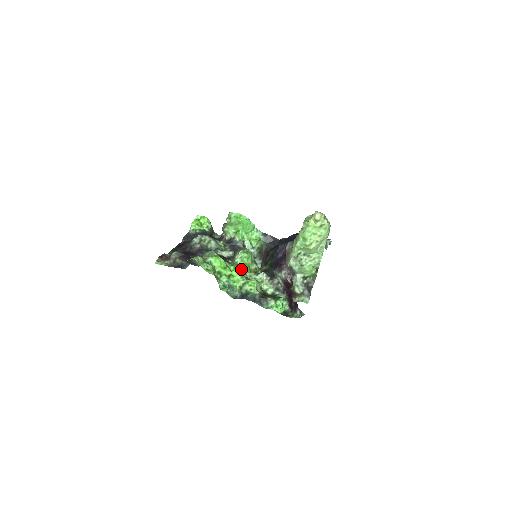
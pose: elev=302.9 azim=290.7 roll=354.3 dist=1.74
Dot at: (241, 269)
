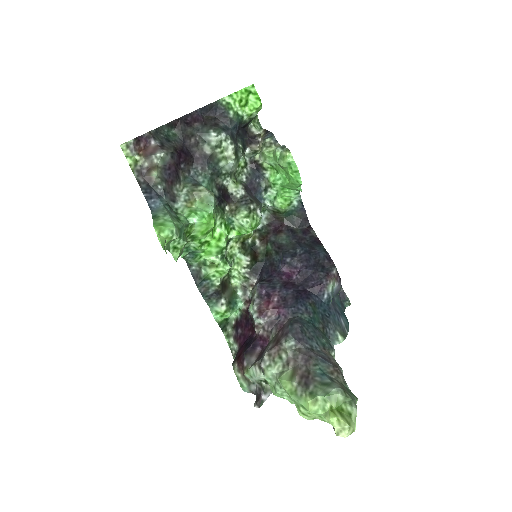
Dot at: (229, 234)
